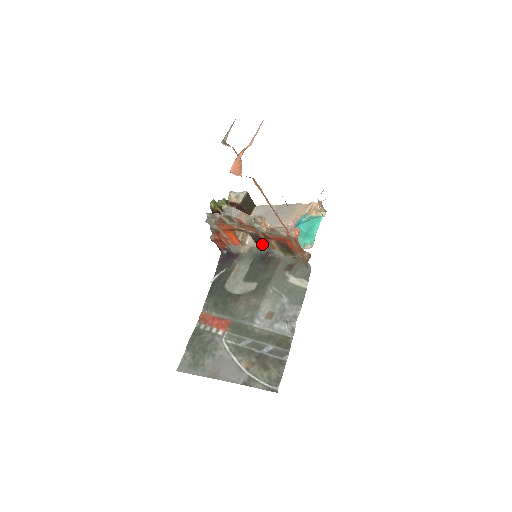
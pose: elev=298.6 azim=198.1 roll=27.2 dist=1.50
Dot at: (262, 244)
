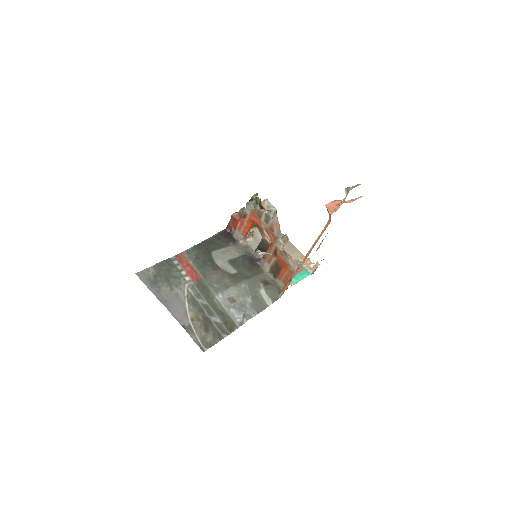
Dot at: occluded
